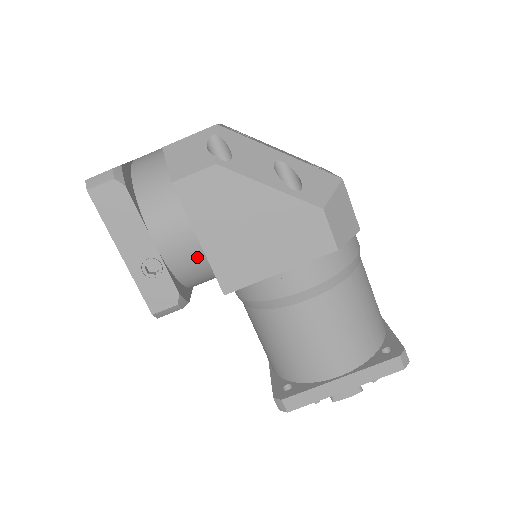
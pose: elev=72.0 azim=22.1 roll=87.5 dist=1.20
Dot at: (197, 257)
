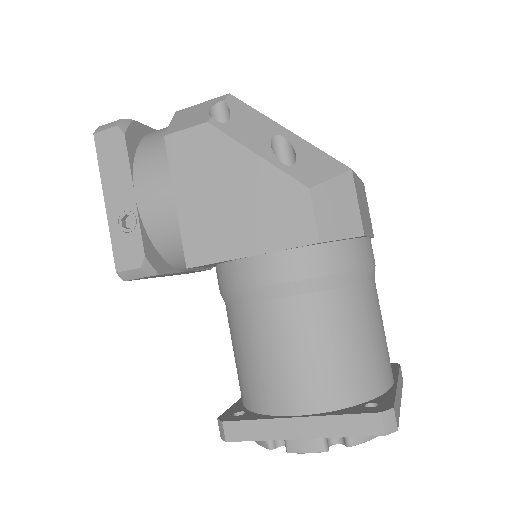
Dot at: (173, 221)
